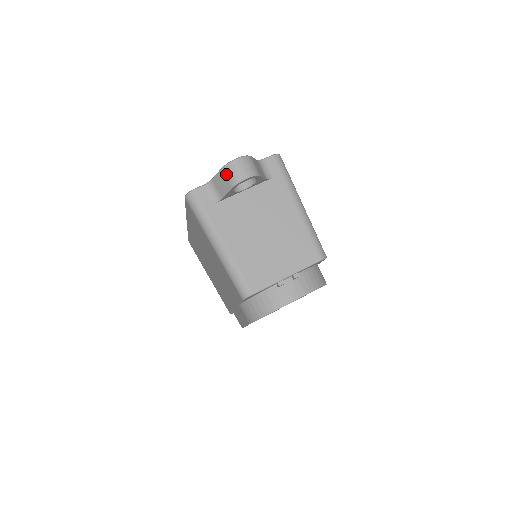
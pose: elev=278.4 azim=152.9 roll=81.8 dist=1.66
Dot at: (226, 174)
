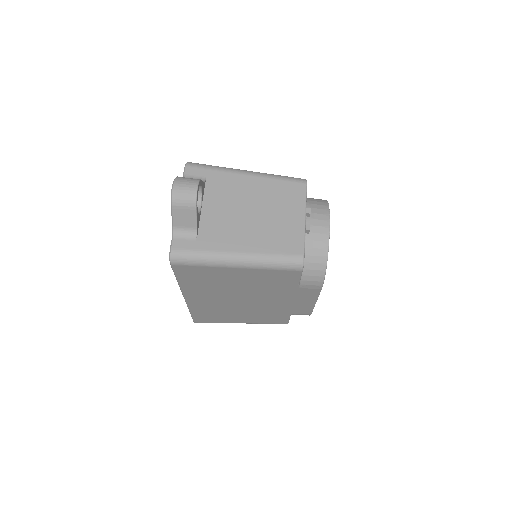
Dot at: (180, 206)
